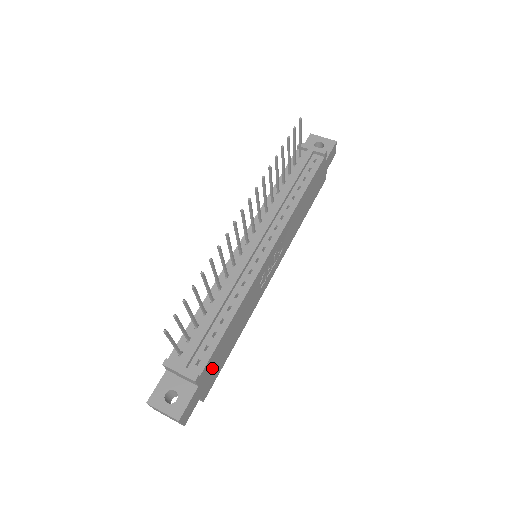
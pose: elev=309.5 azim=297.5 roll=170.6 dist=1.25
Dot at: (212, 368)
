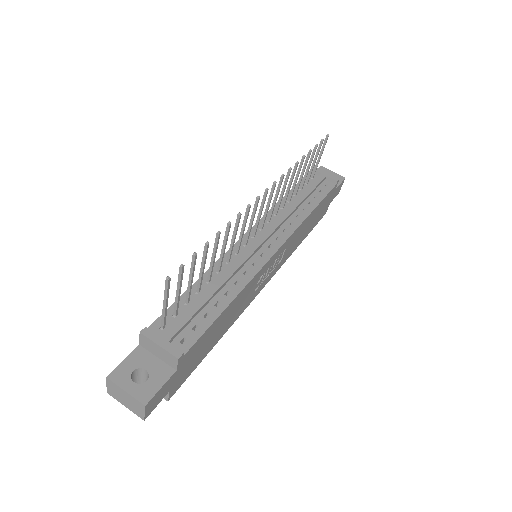
Dot at: (193, 357)
